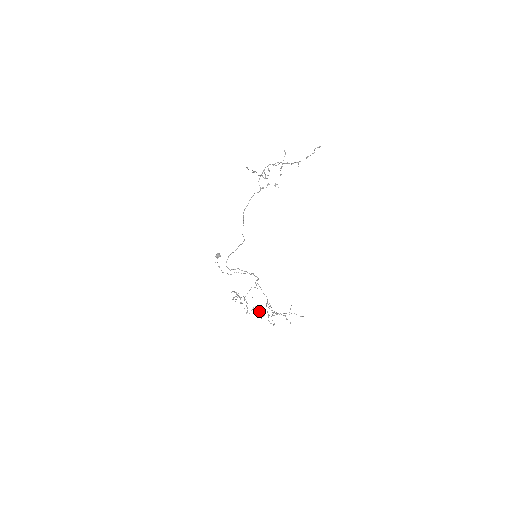
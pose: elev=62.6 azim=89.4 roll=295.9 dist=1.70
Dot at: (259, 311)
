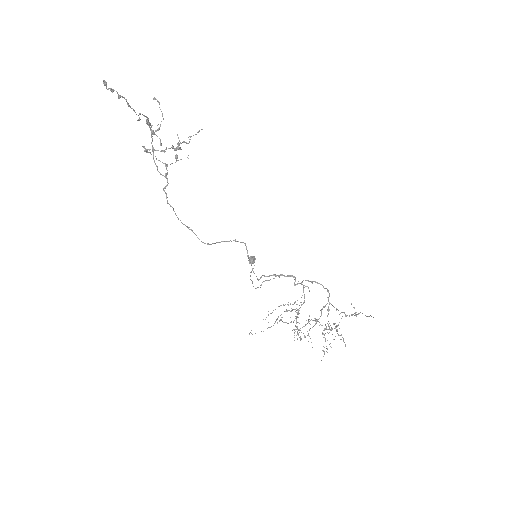
Dot at: occluded
